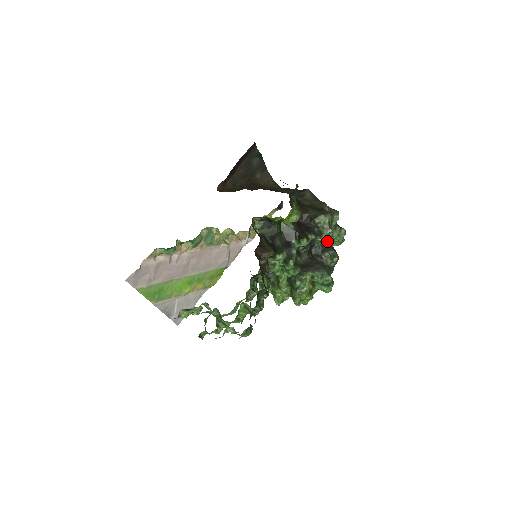
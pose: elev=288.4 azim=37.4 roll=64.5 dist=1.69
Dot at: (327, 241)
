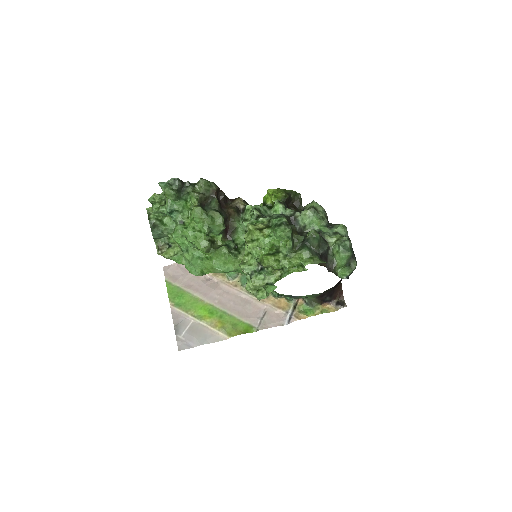
Dot at: occluded
